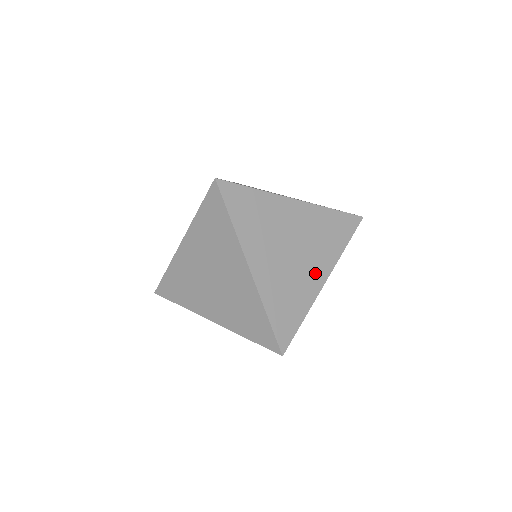
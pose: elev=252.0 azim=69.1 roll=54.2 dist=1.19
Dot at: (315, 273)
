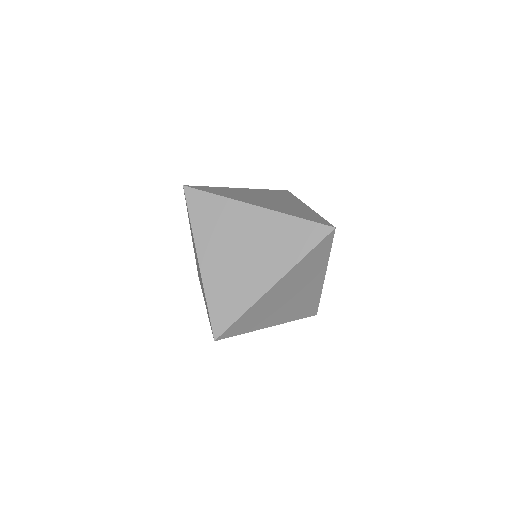
Dot at: (314, 284)
